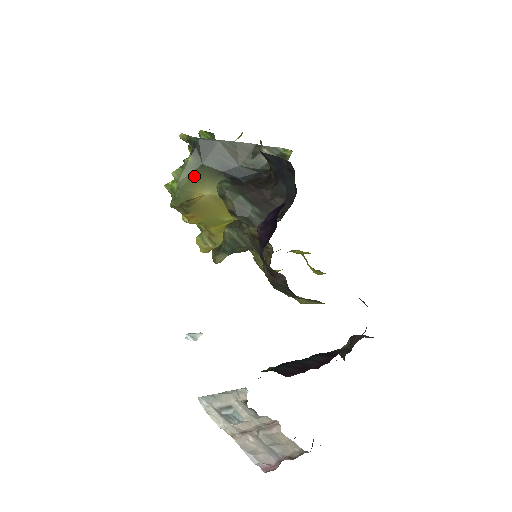
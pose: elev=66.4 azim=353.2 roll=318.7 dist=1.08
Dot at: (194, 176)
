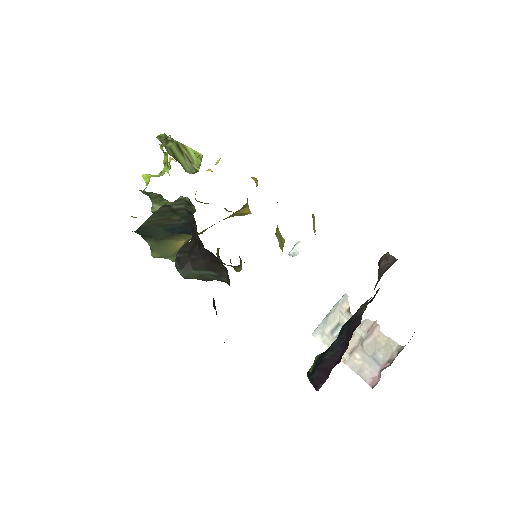
Dot at: (164, 247)
